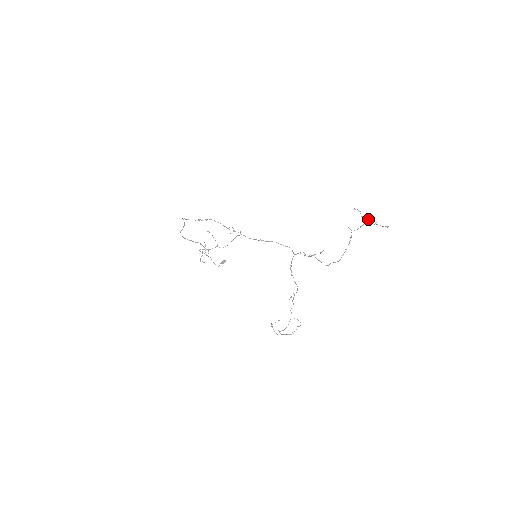
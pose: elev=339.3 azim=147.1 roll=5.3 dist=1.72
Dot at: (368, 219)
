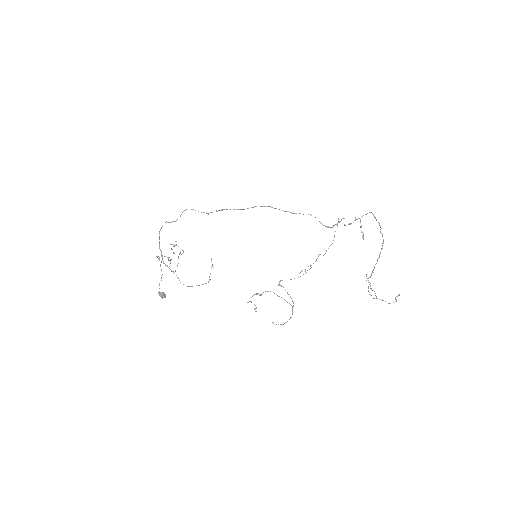
Dot at: occluded
